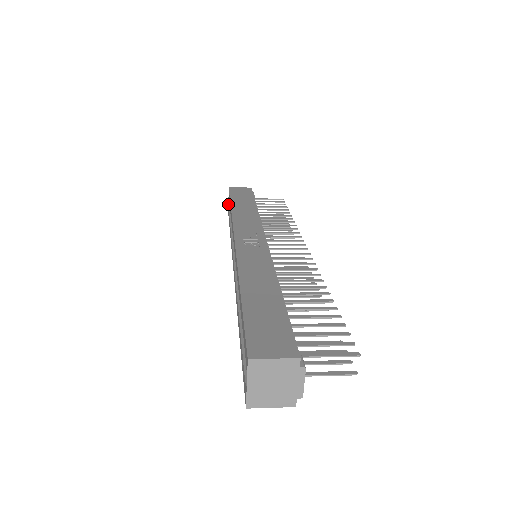
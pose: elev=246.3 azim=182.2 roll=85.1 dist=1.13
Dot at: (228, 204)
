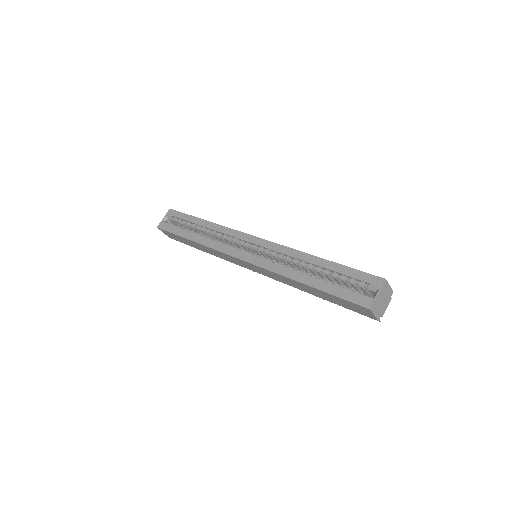
Dot at: (162, 220)
